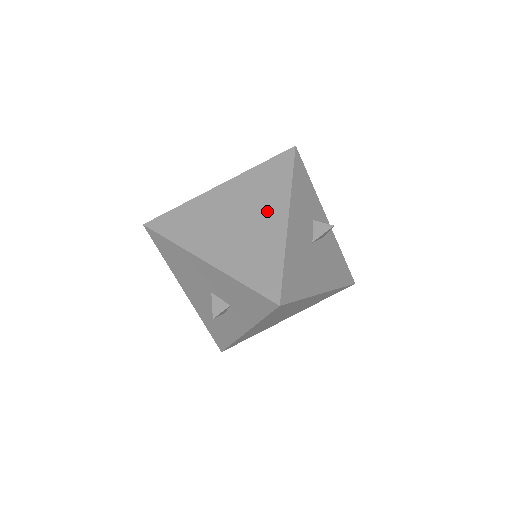
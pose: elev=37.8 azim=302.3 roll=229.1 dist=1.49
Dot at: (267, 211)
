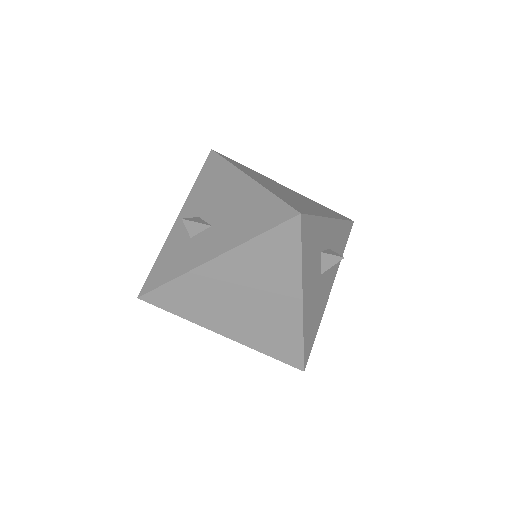
Dot at: (278, 295)
